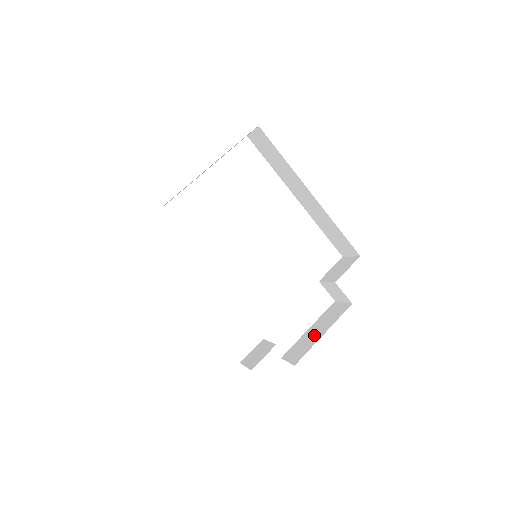
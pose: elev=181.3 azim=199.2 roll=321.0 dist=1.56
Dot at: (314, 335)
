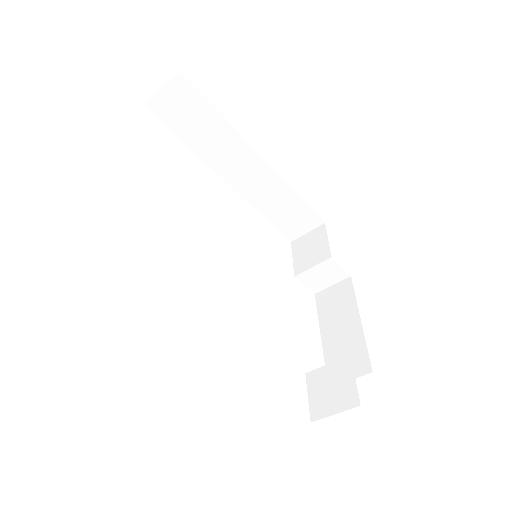
Dot at: (345, 332)
